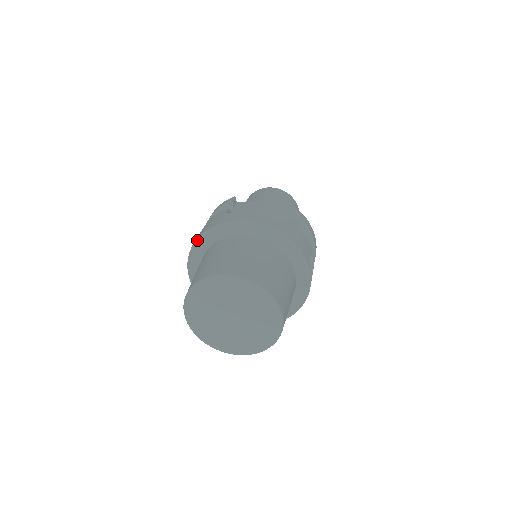
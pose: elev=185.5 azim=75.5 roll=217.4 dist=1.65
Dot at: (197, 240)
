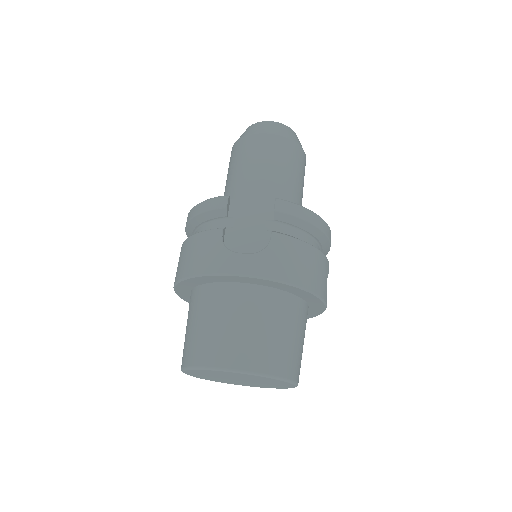
Dot at: (186, 279)
